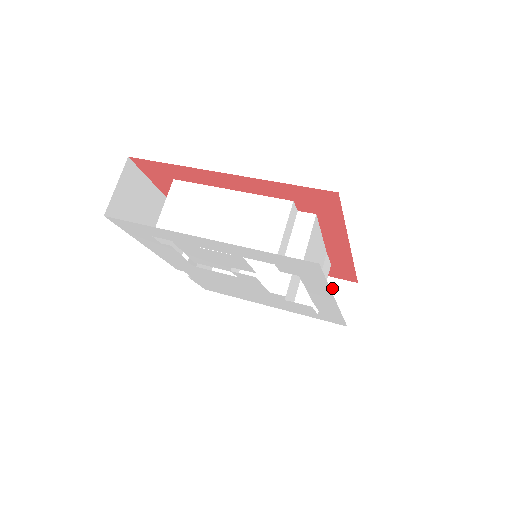
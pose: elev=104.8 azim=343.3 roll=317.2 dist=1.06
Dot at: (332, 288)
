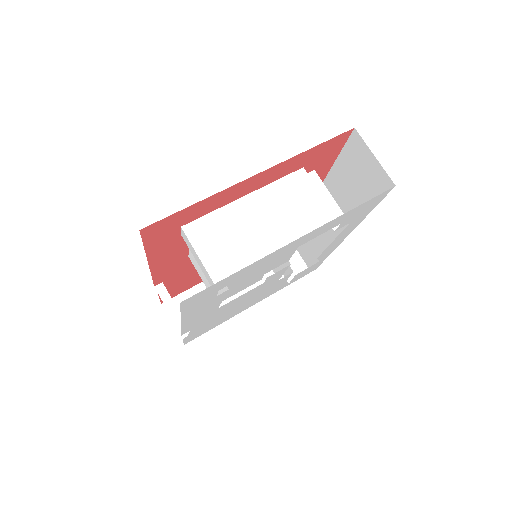
Dot at: occluded
